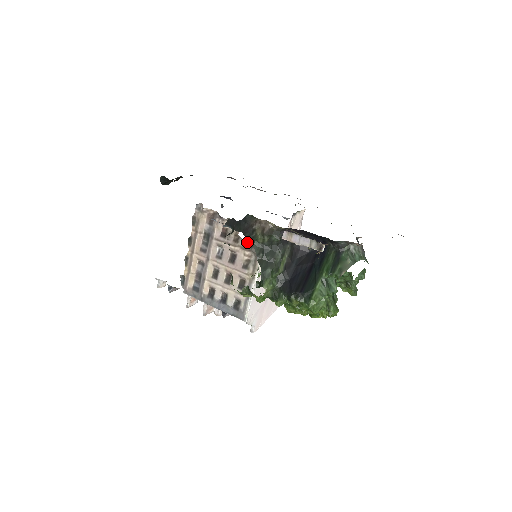
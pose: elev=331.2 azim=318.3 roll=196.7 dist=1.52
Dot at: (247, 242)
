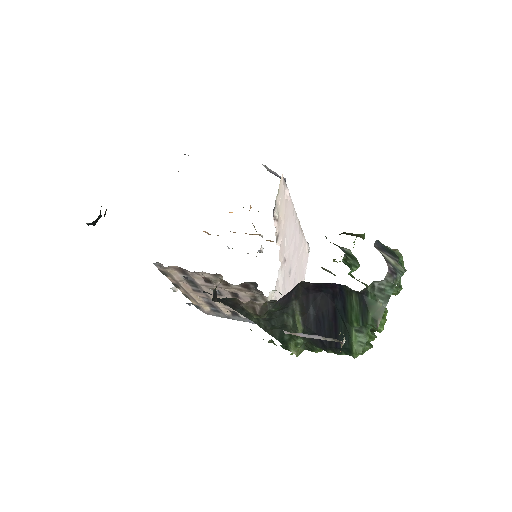
Dot at: (240, 286)
